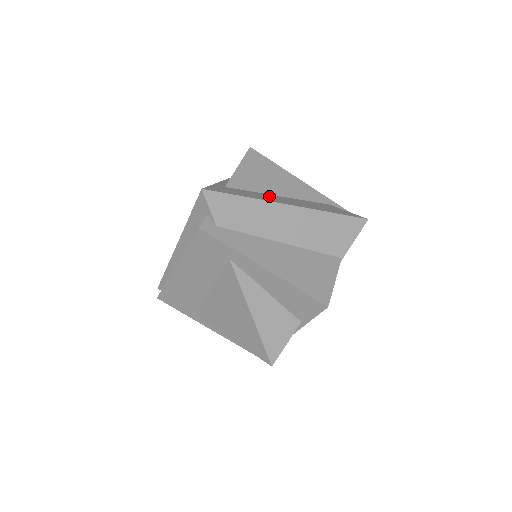
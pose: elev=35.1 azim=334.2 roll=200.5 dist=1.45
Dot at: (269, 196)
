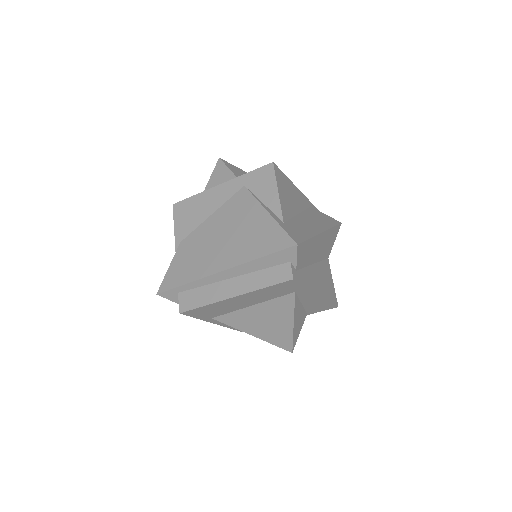
Dot at: (302, 221)
